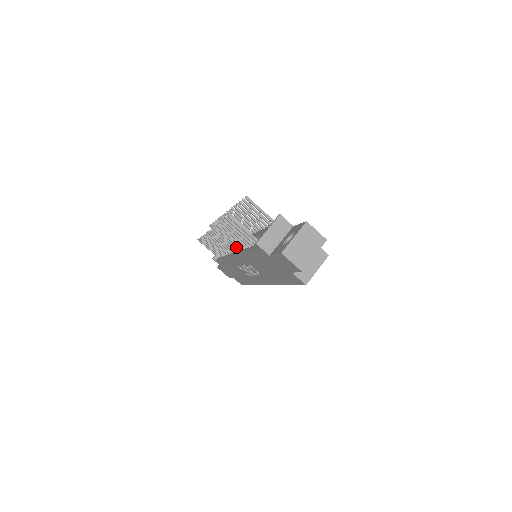
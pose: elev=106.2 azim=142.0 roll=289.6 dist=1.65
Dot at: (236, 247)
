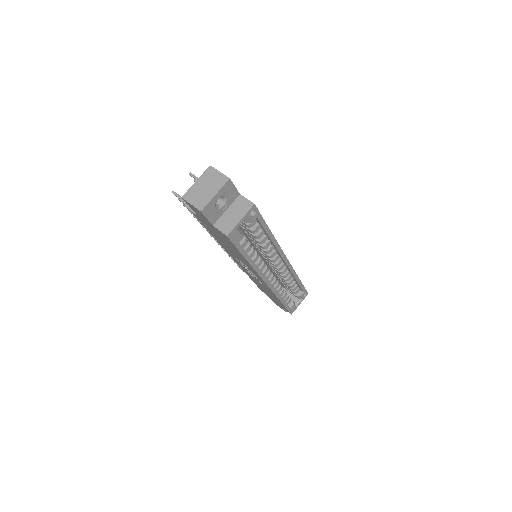
Dot at: occluded
